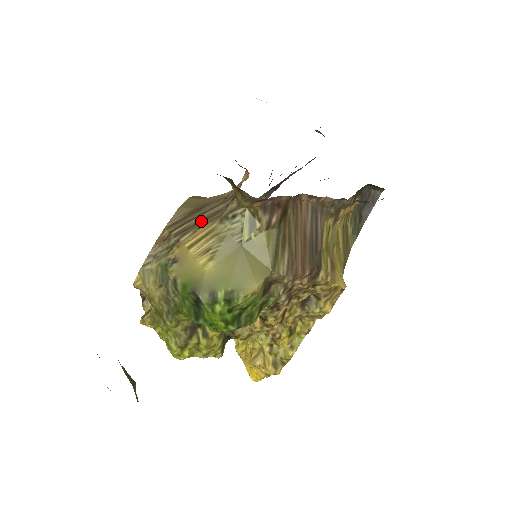
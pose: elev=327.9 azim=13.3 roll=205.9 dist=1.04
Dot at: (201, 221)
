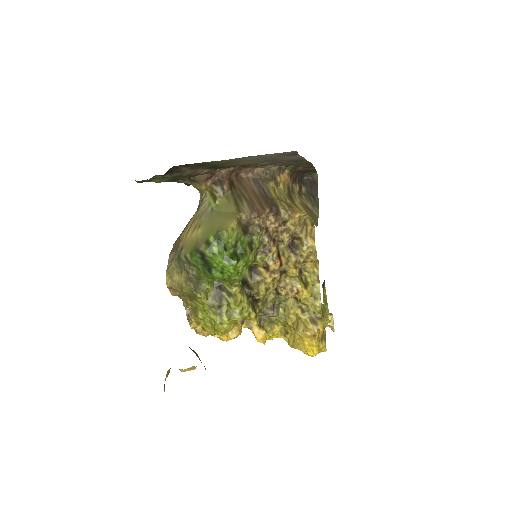
Dot at: (189, 222)
